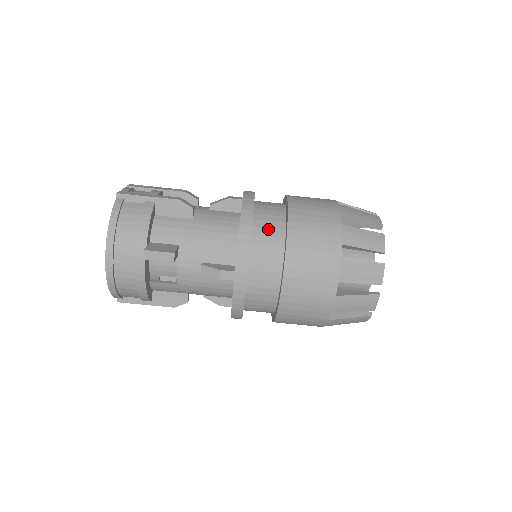
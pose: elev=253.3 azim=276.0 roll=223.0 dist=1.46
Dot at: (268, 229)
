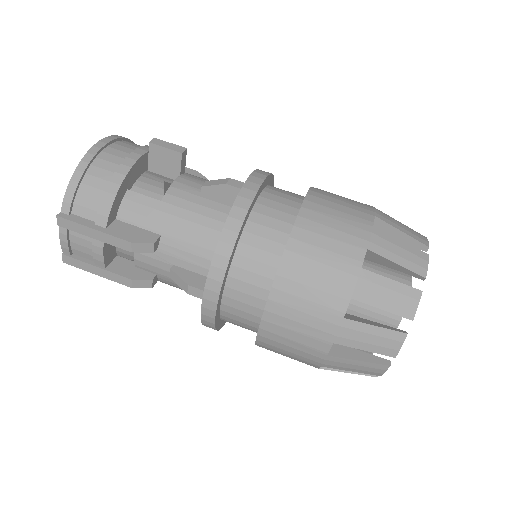
Dot at: occluded
